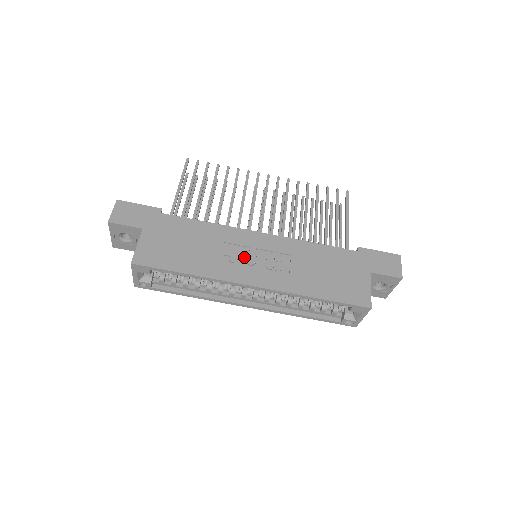
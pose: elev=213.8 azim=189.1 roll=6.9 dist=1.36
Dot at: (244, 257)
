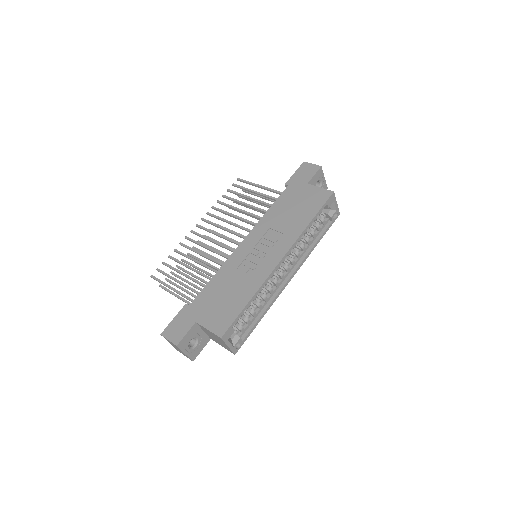
Dot at: (255, 259)
